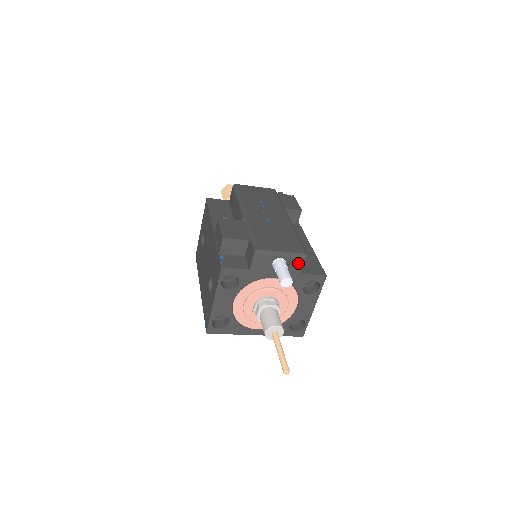
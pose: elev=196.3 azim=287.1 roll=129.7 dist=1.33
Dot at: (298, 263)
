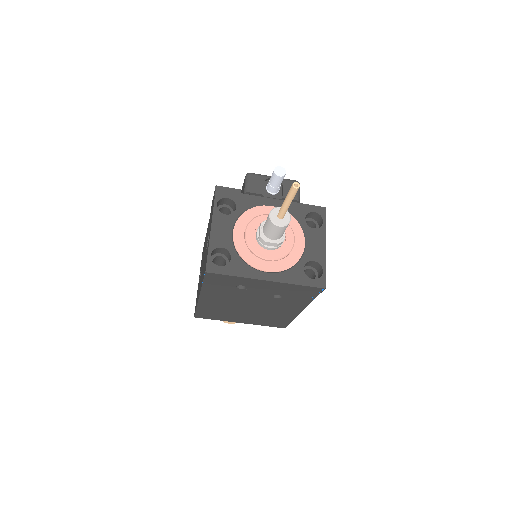
Dot at: occluded
